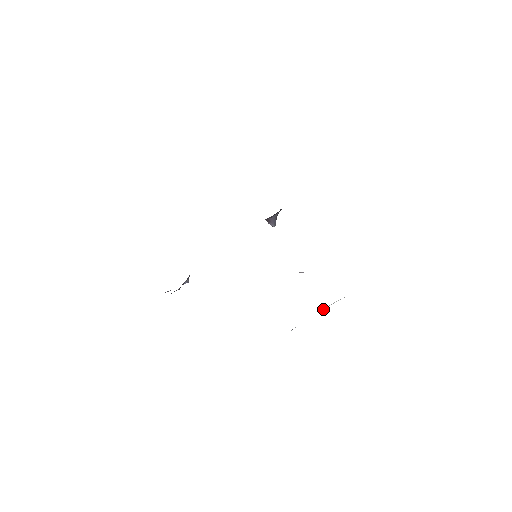
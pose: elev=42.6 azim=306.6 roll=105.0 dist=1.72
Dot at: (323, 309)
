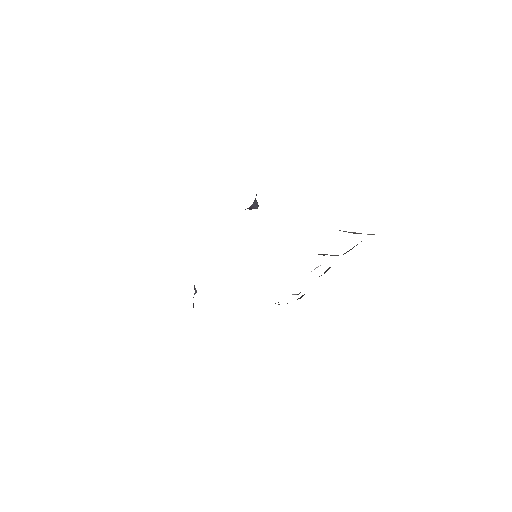
Dot at: occluded
